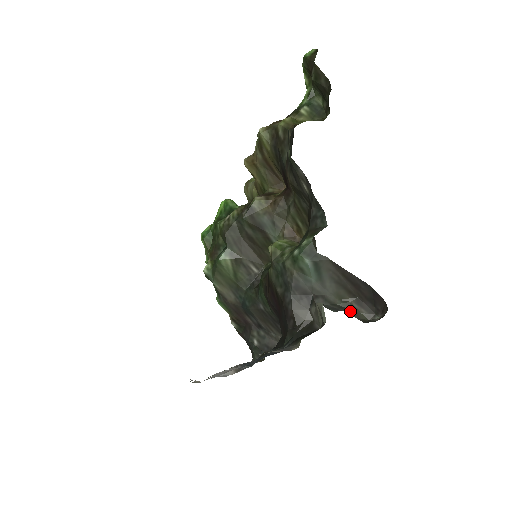
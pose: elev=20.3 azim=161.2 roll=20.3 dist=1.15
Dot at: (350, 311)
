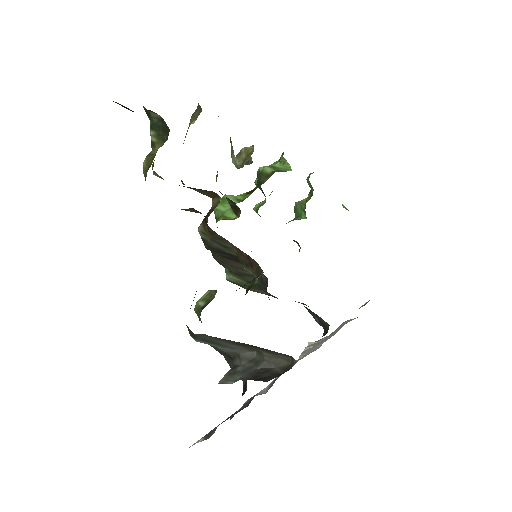
Dot at: (267, 362)
